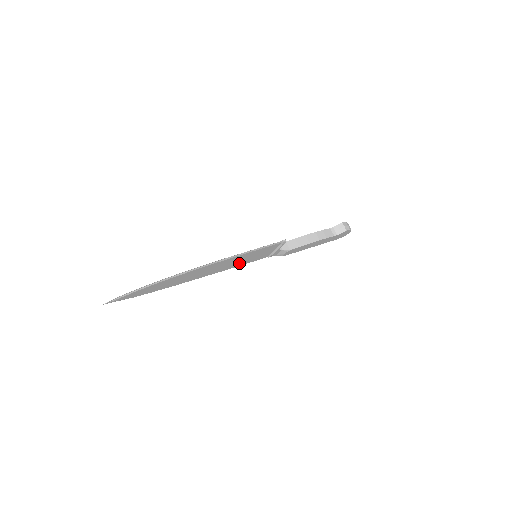
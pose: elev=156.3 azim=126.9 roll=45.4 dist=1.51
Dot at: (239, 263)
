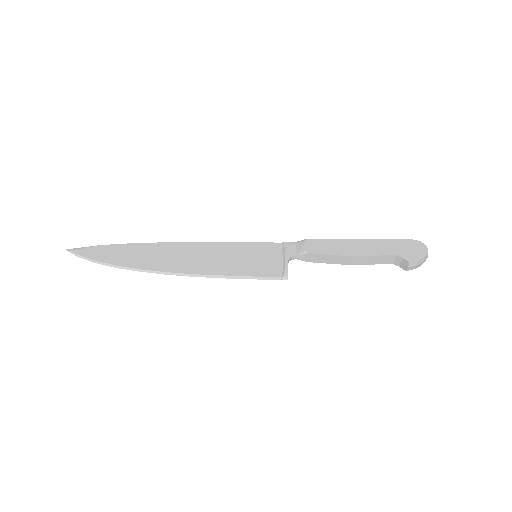
Dot at: (234, 251)
